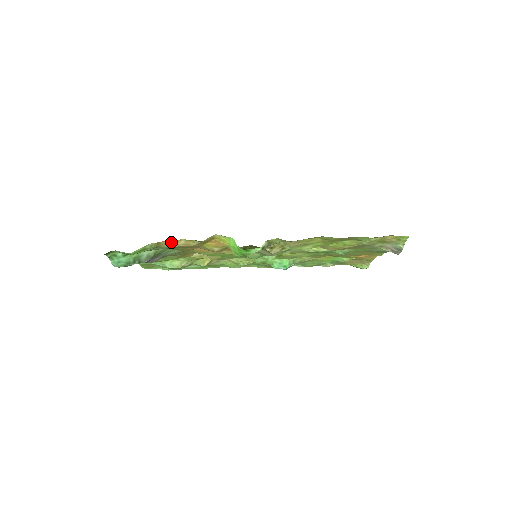
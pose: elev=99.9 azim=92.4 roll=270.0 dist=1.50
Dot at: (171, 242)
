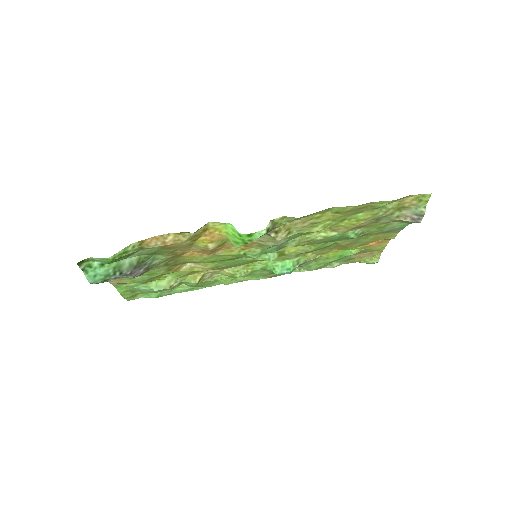
Dot at: (157, 239)
